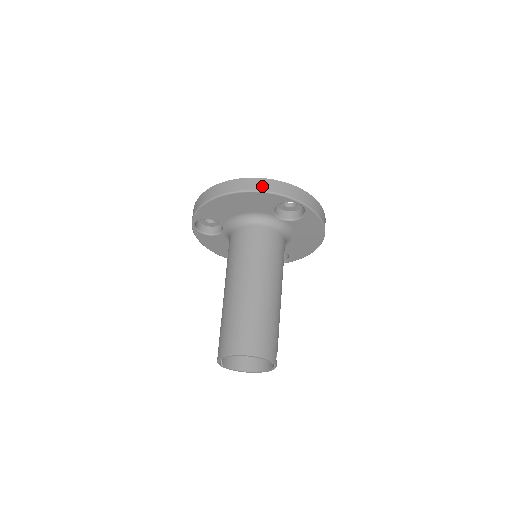
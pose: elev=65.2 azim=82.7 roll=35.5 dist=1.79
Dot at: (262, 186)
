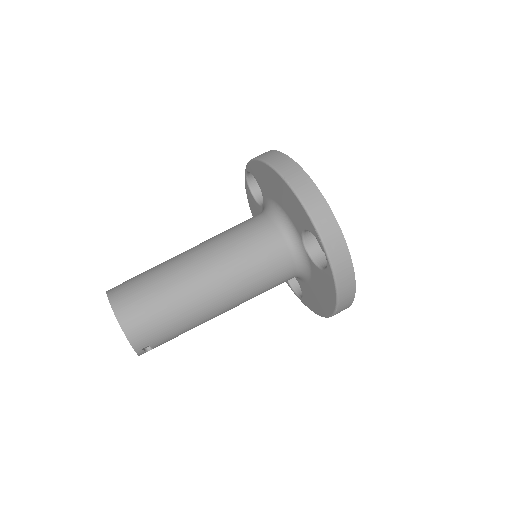
Dot at: (307, 195)
